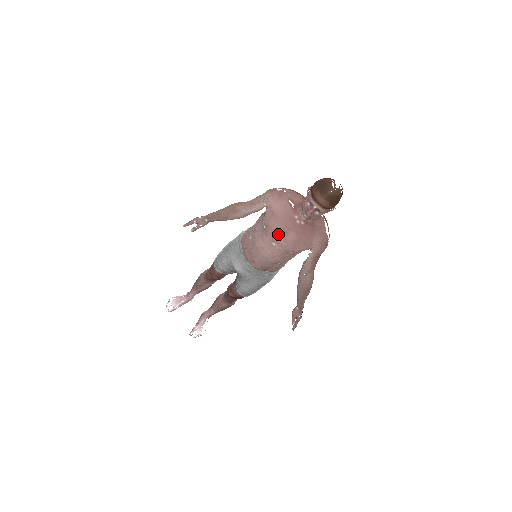
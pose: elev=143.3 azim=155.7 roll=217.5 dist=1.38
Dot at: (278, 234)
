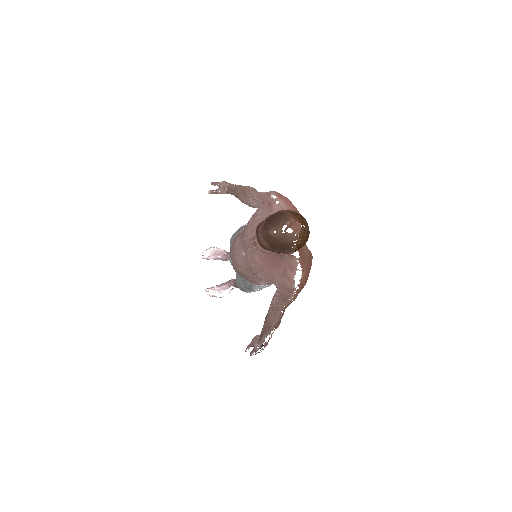
Dot at: (248, 246)
